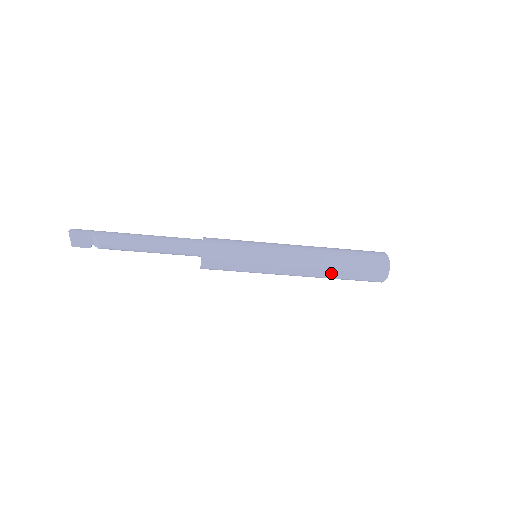
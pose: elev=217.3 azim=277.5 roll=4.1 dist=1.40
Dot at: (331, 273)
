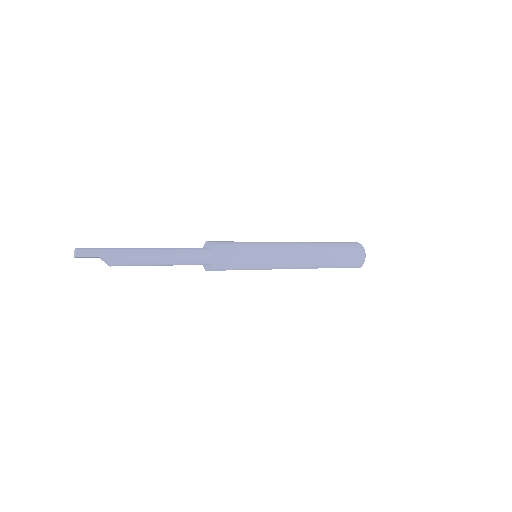
Dot at: (317, 268)
